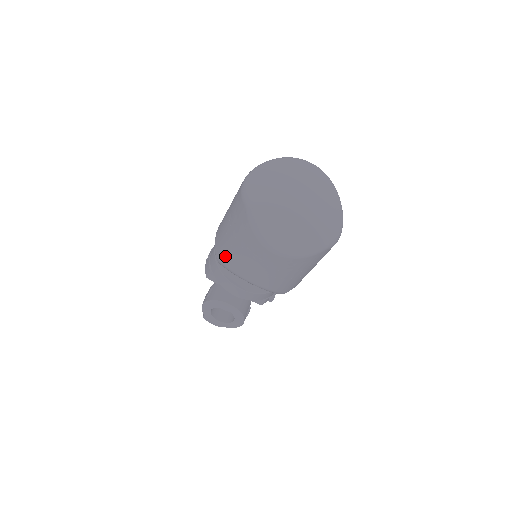
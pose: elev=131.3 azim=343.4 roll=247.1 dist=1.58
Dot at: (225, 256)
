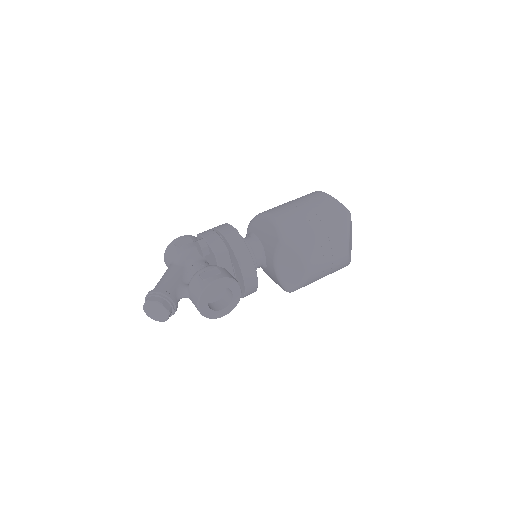
Dot at: (303, 239)
